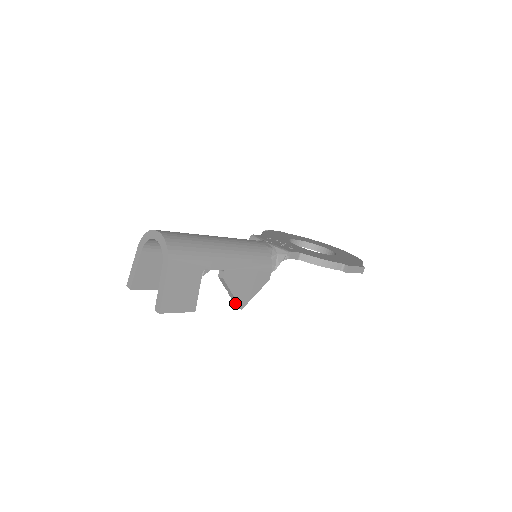
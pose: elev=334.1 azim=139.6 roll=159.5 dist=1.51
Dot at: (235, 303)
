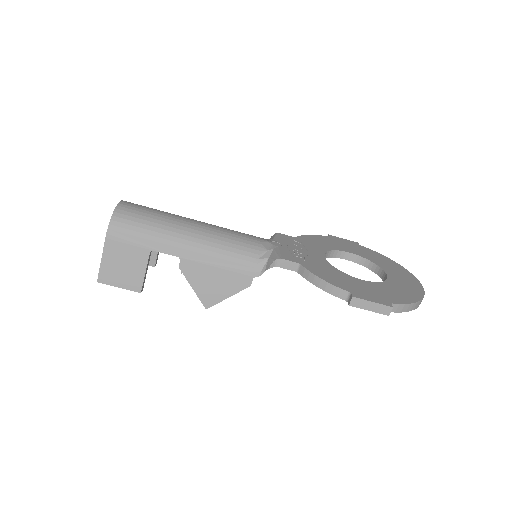
Dot at: (202, 300)
